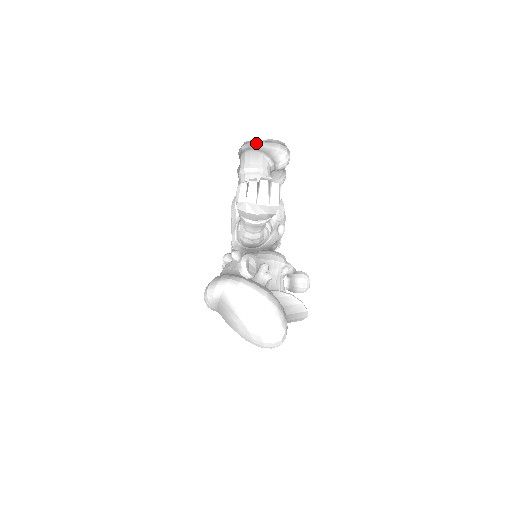
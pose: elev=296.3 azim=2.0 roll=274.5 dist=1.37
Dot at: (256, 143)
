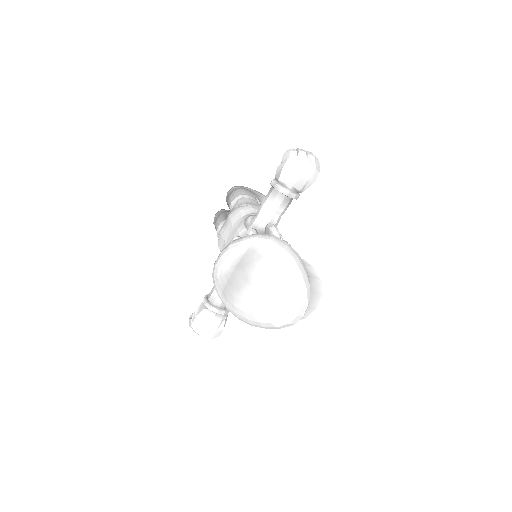
Dot at: (247, 187)
